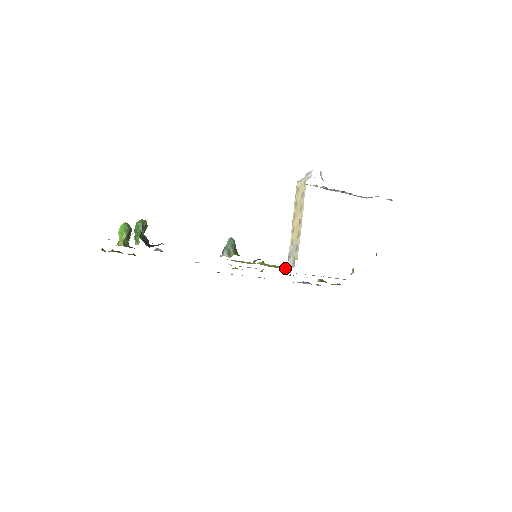
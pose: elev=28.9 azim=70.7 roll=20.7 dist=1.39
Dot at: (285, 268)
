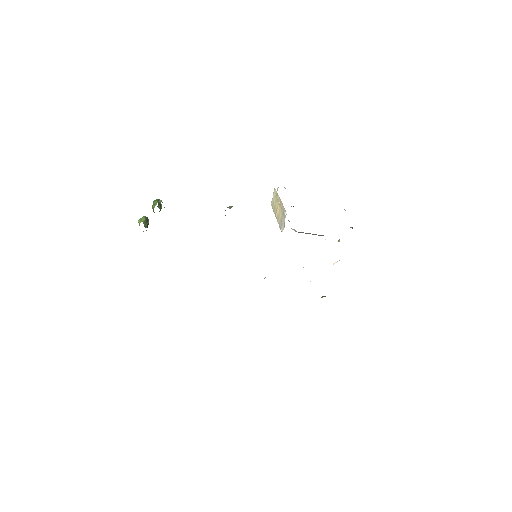
Dot at: occluded
